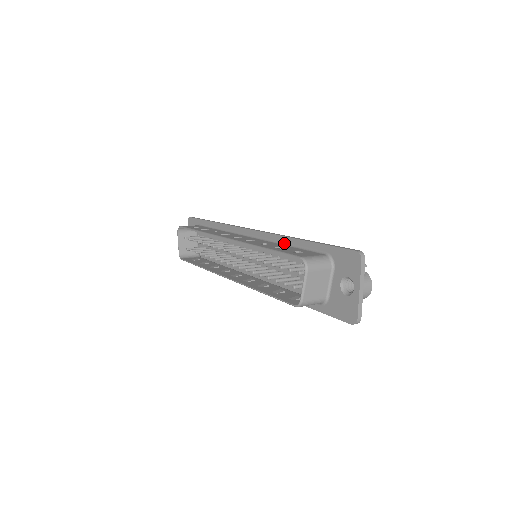
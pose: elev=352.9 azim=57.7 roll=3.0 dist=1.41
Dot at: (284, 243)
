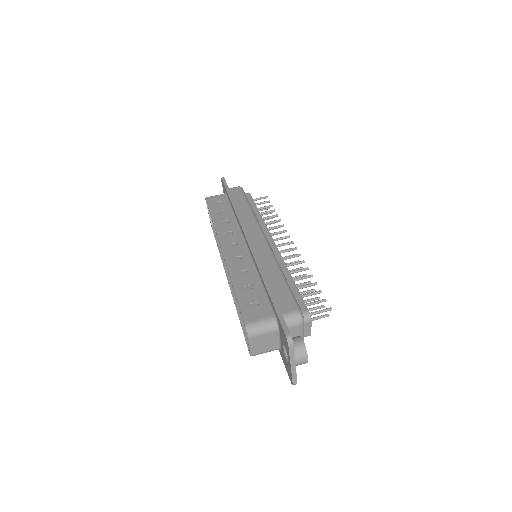
Dot at: (259, 274)
